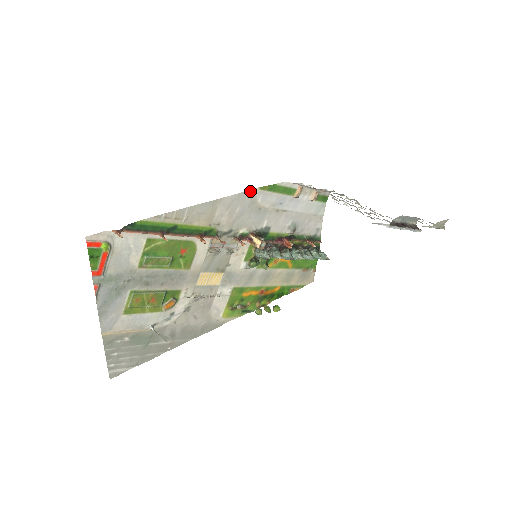
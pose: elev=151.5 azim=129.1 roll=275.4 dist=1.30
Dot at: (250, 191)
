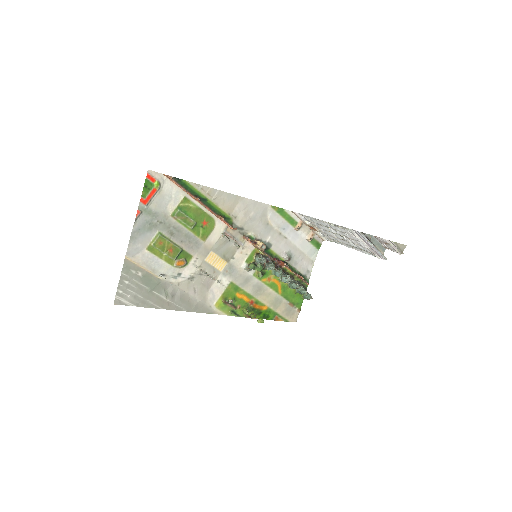
Dot at: (264, 205)
